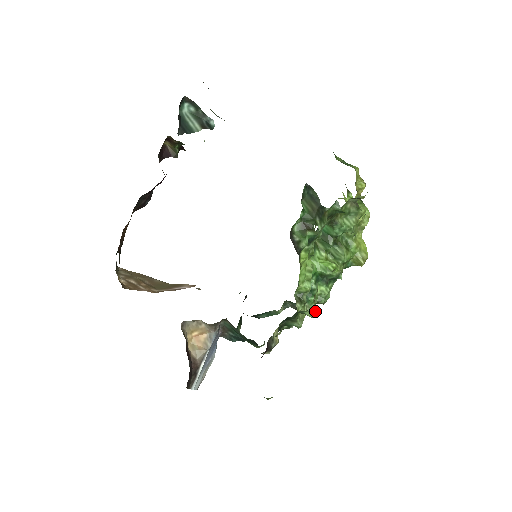
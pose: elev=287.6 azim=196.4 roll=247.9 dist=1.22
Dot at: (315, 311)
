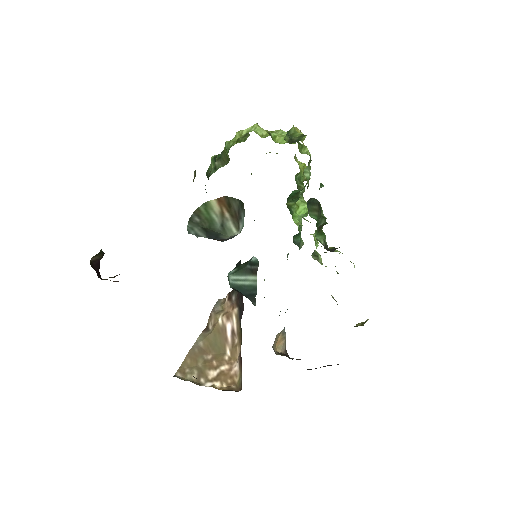
Dot at: (354, 266)
